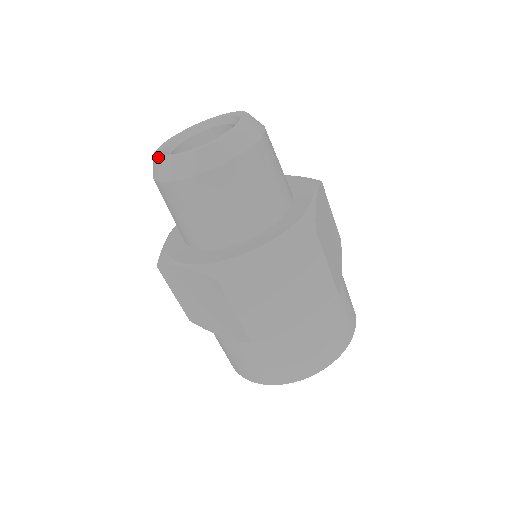
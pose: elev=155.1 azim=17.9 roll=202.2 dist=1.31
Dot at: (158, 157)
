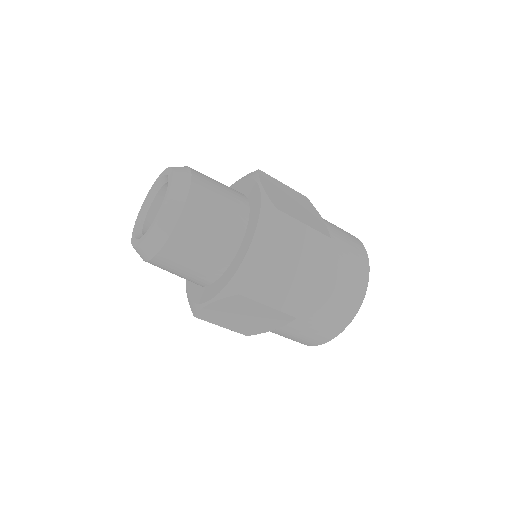
Dot at: (136, 245)
